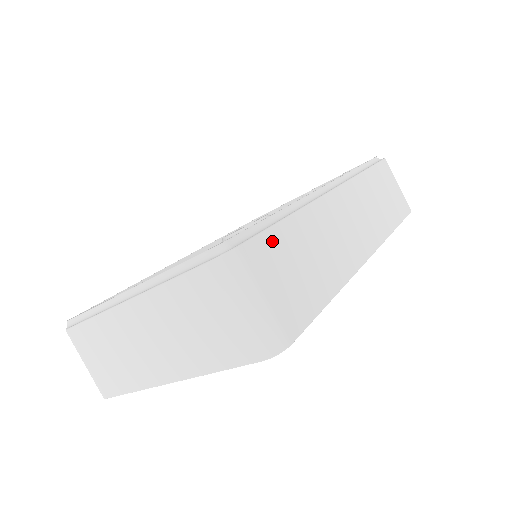
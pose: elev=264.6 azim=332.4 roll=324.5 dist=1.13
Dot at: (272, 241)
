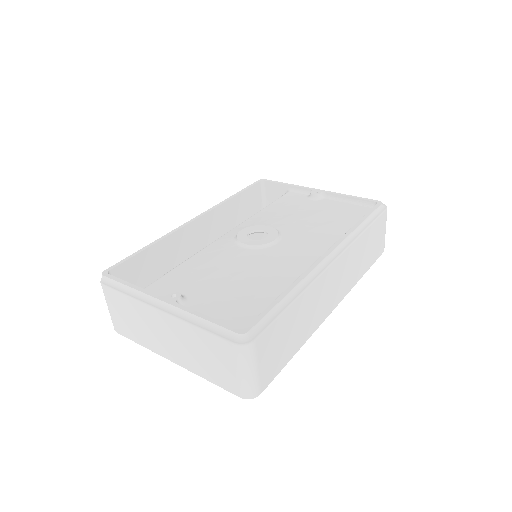
Dot at: (276, 327)
